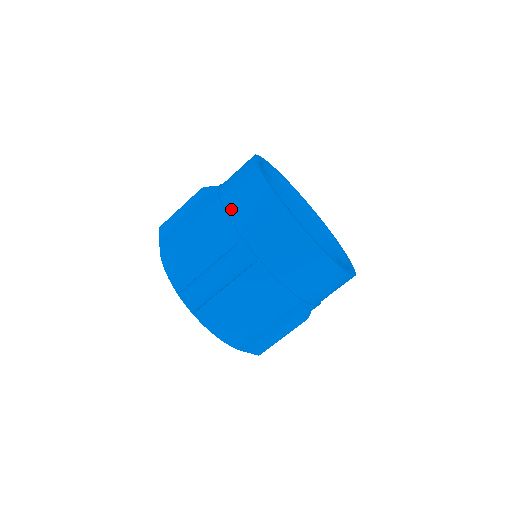
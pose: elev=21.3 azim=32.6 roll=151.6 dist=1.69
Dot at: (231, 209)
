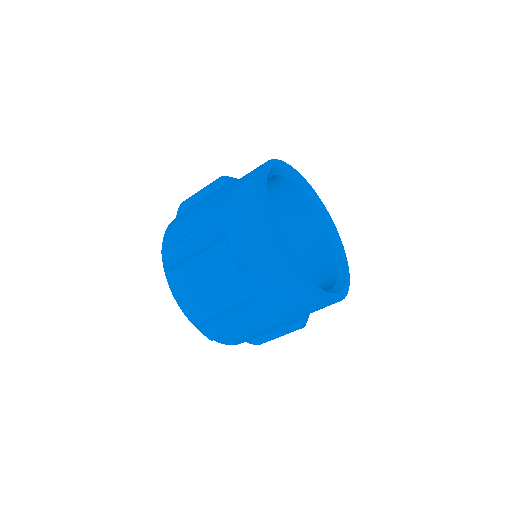
Dot at: (228, 192)
